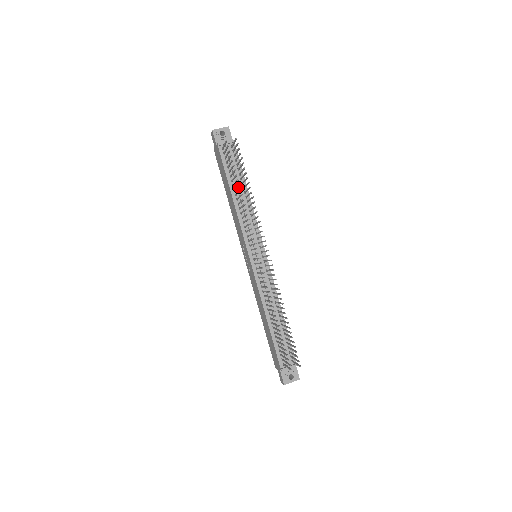
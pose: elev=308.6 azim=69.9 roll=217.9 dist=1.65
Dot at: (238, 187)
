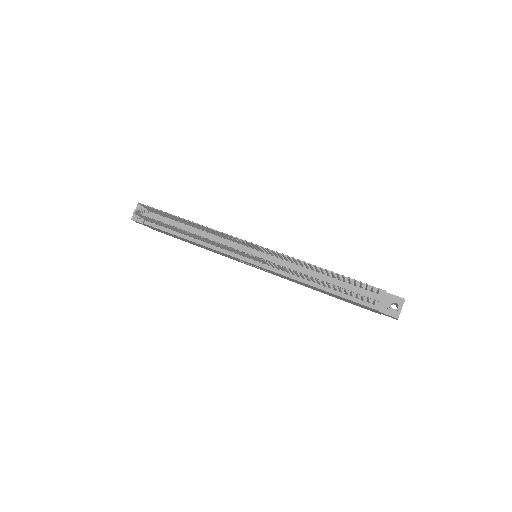
Dot at: (185, 230)
